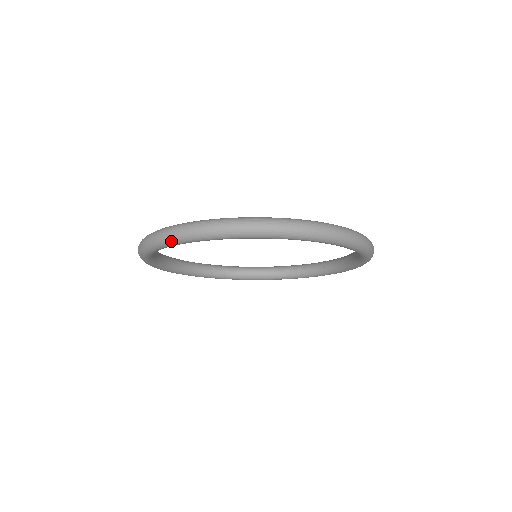
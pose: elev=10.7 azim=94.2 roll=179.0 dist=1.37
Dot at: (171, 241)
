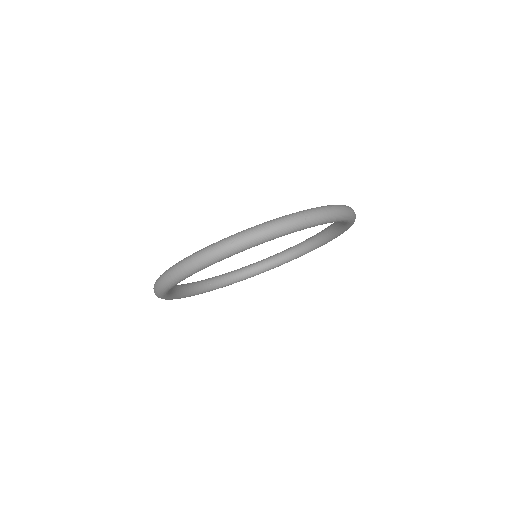
Dot at: occluded
